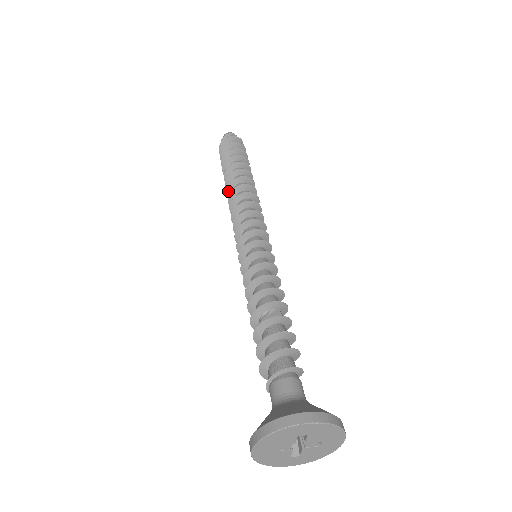
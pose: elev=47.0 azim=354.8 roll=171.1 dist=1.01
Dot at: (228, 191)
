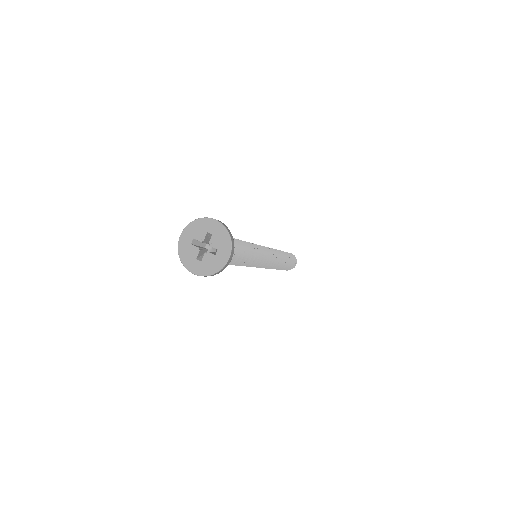
Dot at: occluded
